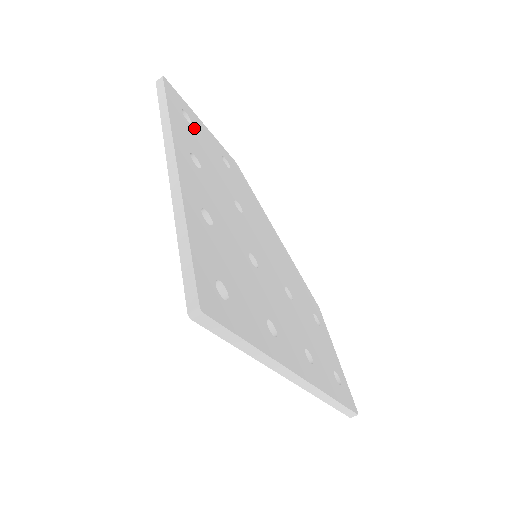
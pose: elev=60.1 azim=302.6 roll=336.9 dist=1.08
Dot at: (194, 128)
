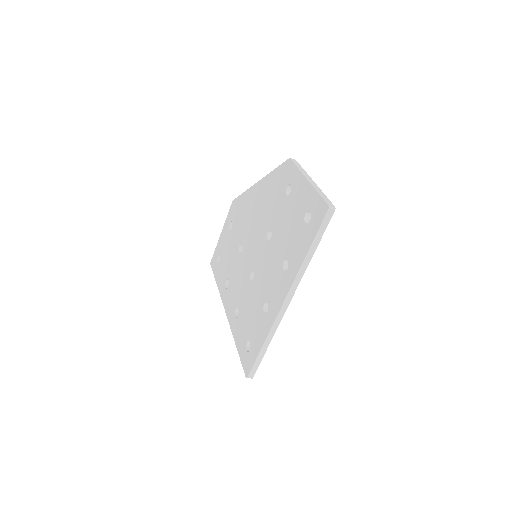
Dot at: (308, 218)
